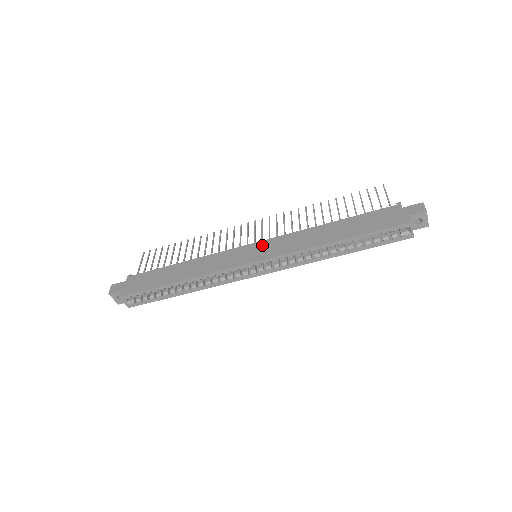
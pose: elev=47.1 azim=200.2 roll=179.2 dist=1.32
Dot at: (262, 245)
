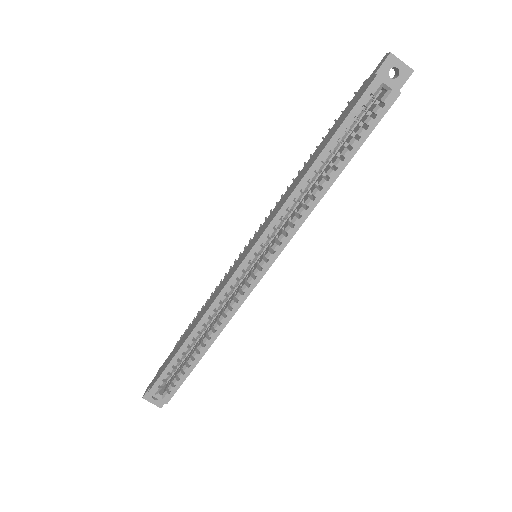
Dot at: (253, 238)
